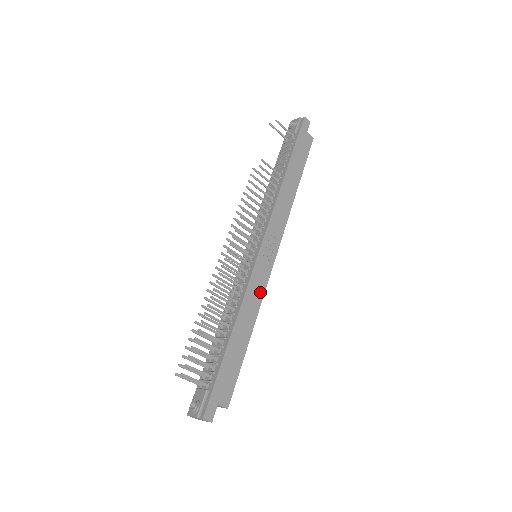
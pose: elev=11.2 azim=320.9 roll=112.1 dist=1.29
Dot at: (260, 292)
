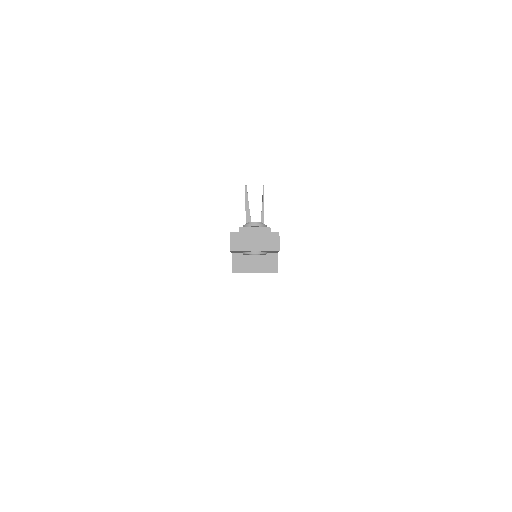
Dot at: occluded
